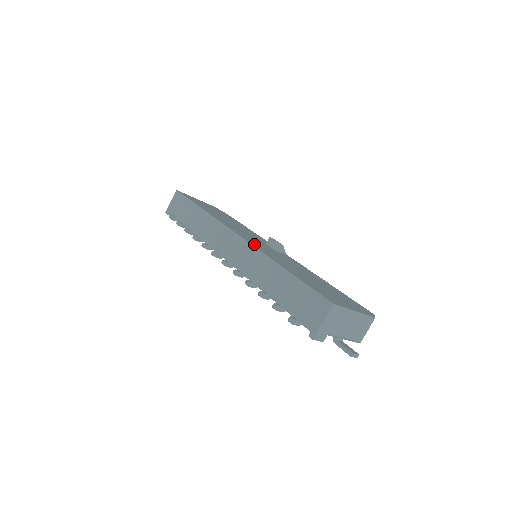
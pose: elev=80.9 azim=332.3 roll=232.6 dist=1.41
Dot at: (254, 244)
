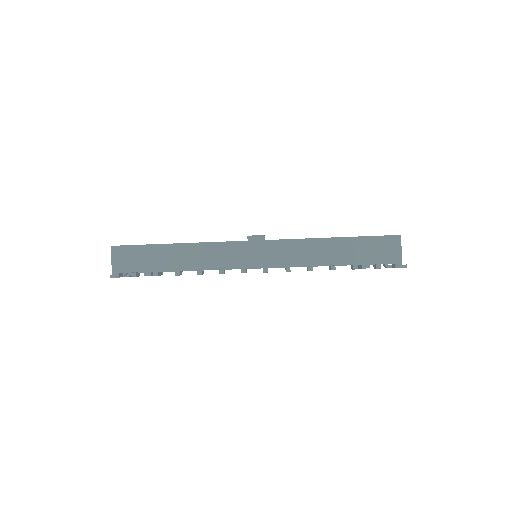
Dot at: occluded
